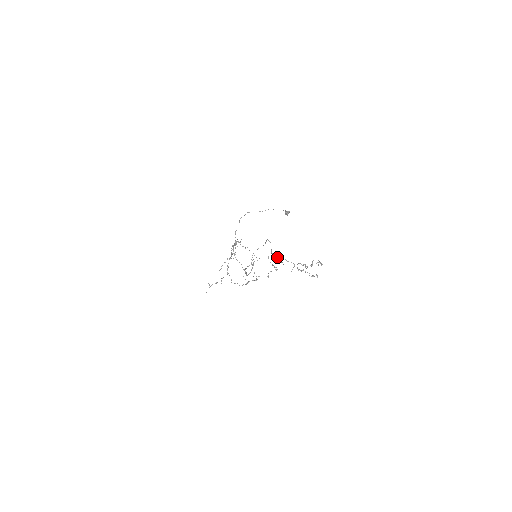
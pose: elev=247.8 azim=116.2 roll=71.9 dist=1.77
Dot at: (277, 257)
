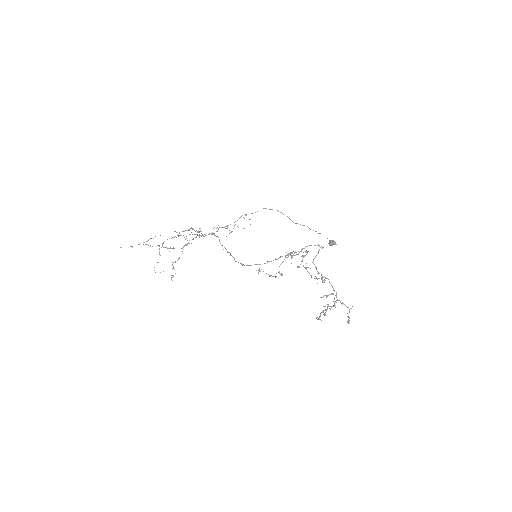
Dot at: occluded
